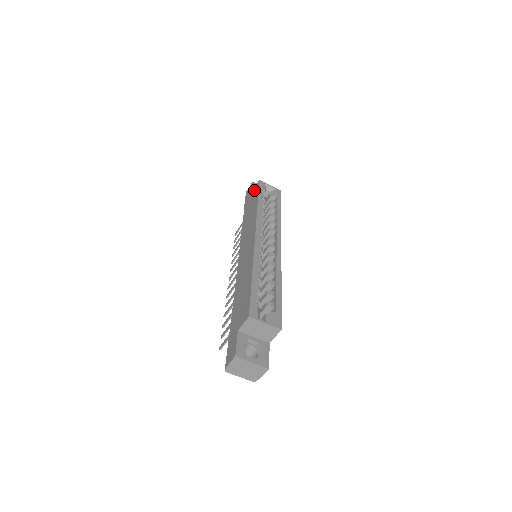
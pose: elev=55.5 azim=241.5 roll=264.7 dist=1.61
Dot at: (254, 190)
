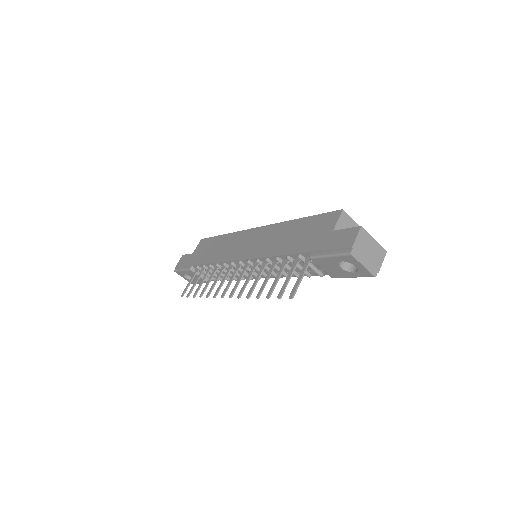
Dot at: (199, 246)
